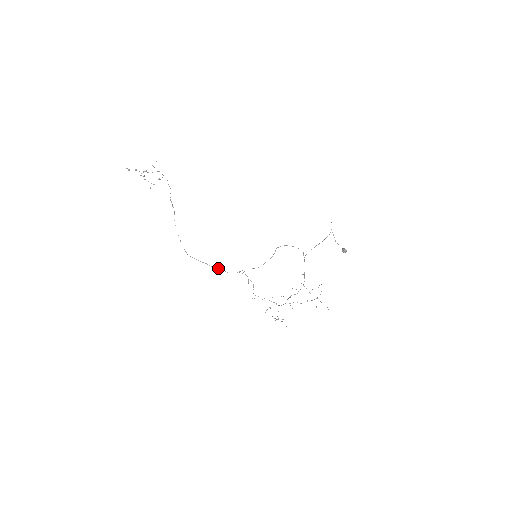
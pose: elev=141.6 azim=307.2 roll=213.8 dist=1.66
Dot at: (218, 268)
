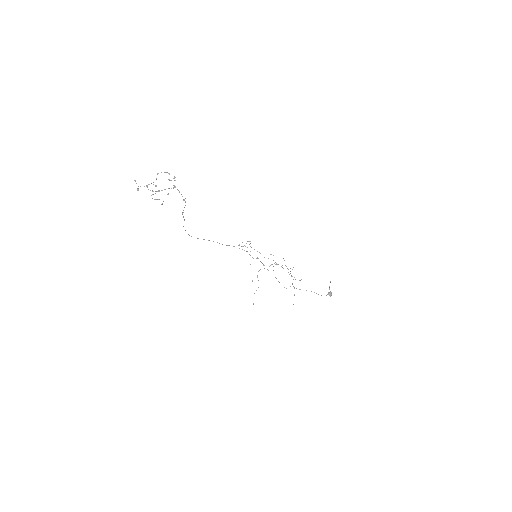
Dot at: (219, 243)
